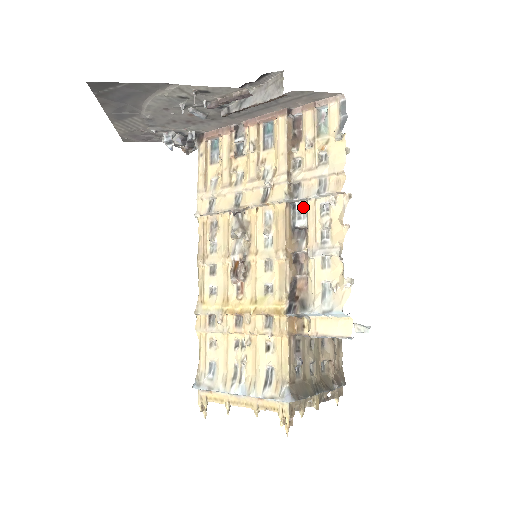
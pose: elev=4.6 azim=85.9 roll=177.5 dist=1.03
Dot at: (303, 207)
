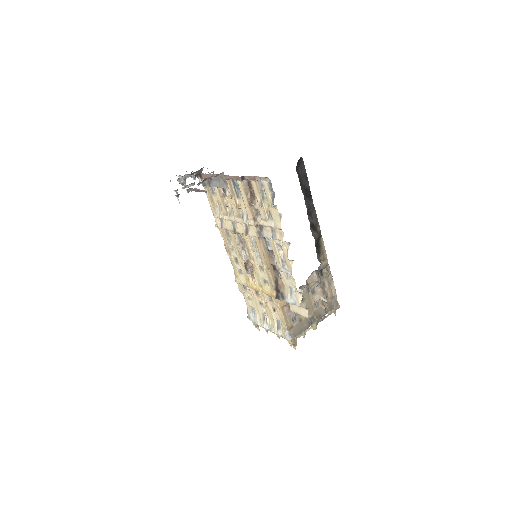
Dot at: (269, 240)
